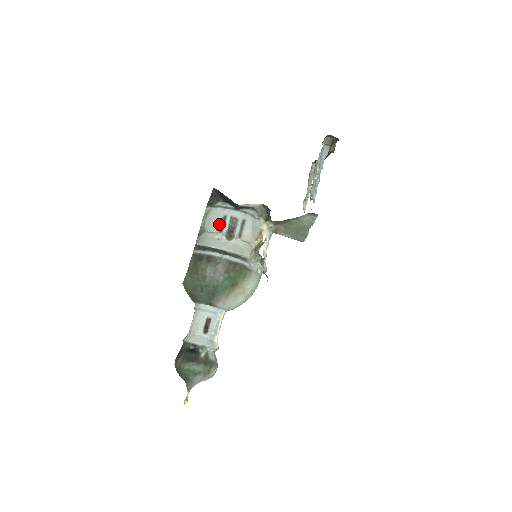
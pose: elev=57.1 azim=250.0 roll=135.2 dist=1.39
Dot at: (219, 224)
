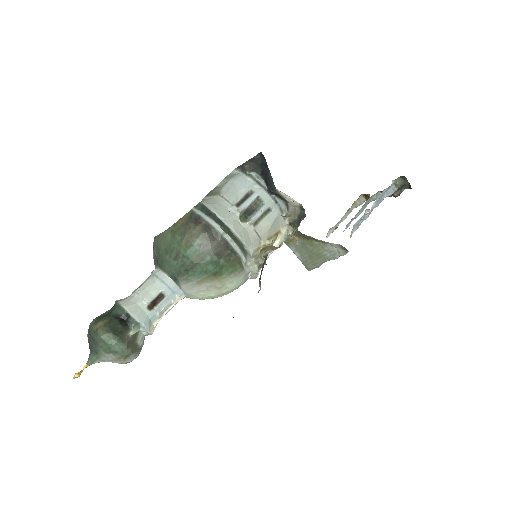
Dot at: (240, 196)
